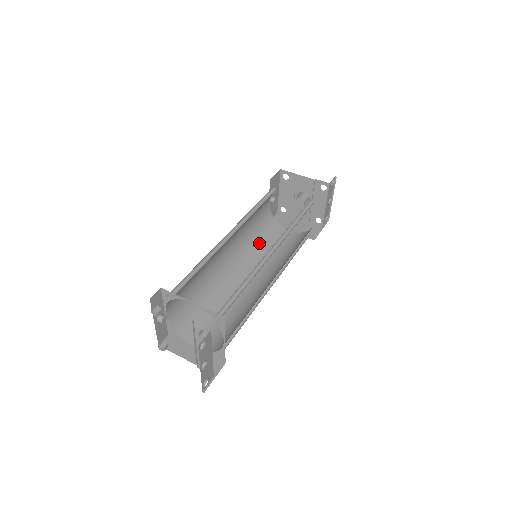
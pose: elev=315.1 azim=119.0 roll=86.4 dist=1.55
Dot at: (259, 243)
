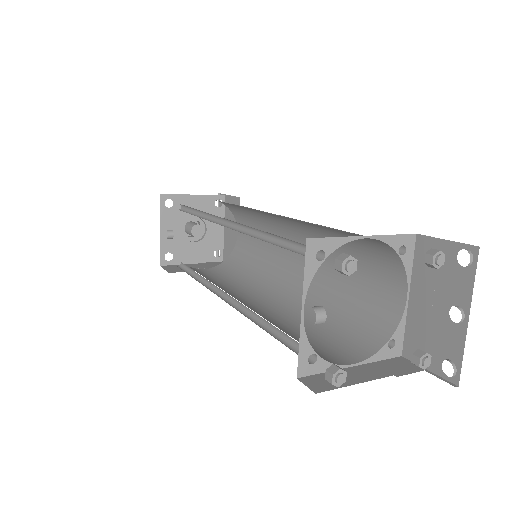
Dot at: occluded
